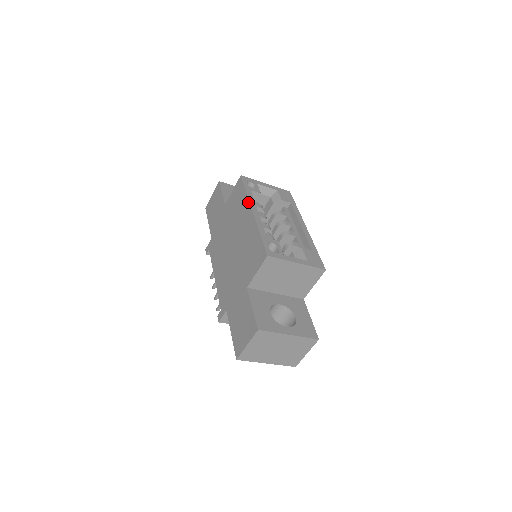
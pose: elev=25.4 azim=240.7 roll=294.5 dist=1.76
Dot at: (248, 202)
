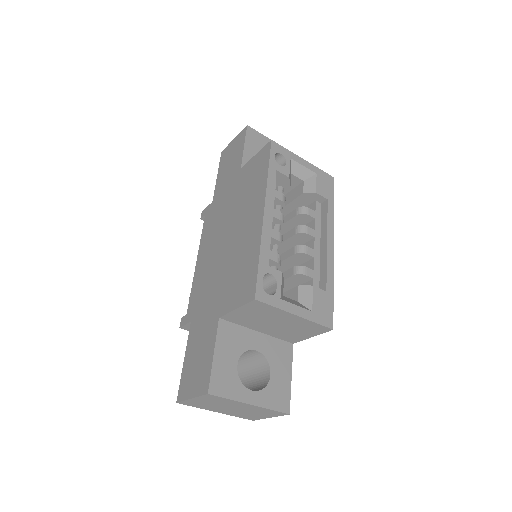
Dot at: (264, 191)
